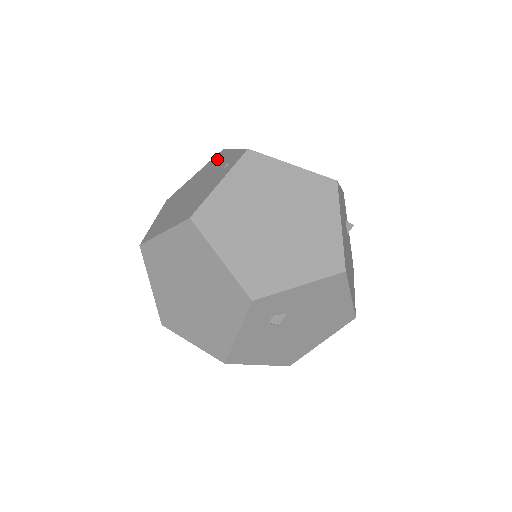
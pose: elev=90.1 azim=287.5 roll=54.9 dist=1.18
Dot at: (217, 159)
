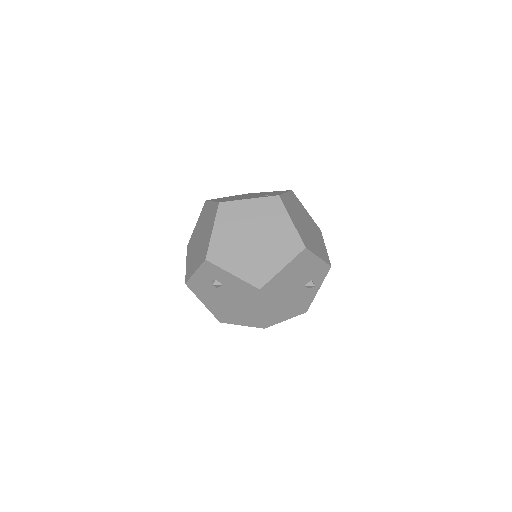
Dot at: occluded
